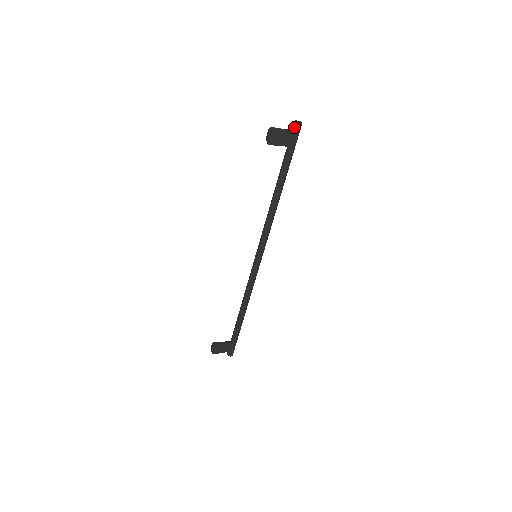
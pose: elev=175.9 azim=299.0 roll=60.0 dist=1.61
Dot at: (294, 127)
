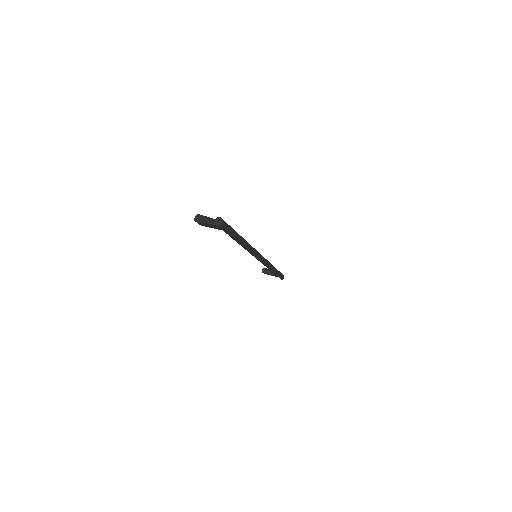
Dot at: (216, 223)
